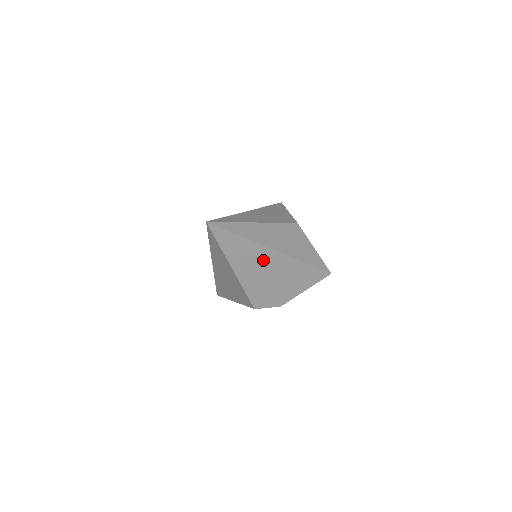
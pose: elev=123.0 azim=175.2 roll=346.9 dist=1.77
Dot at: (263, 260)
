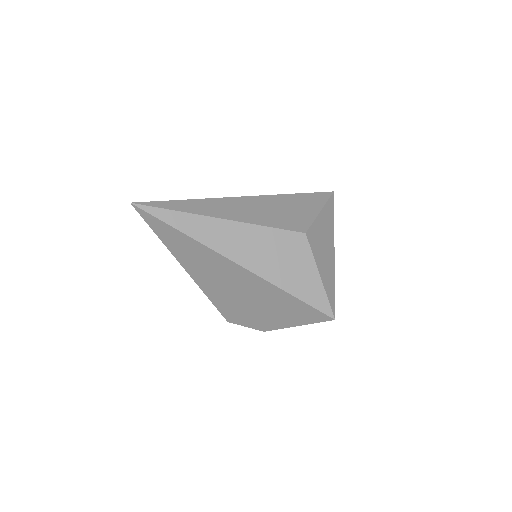
Dot at: (223, 270)
